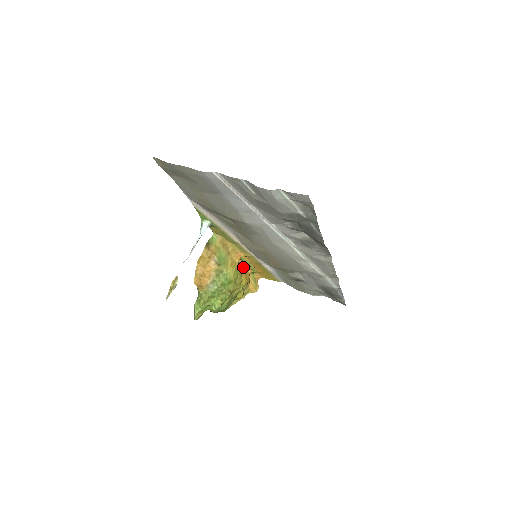
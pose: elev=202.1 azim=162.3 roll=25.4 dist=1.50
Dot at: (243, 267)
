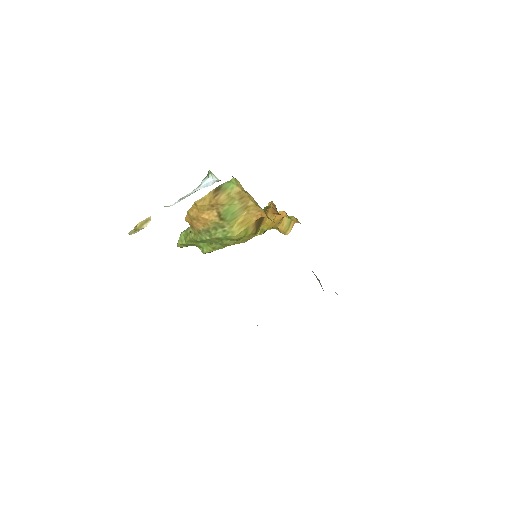
Dot at: (274, 212)
